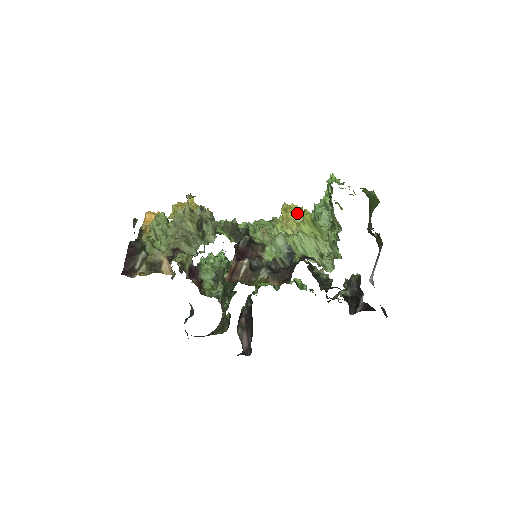
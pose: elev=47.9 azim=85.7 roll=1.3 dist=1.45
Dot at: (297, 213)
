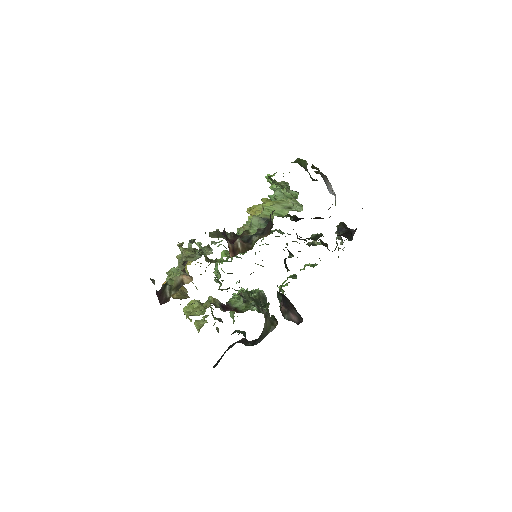
Dot at: (258, 205)
